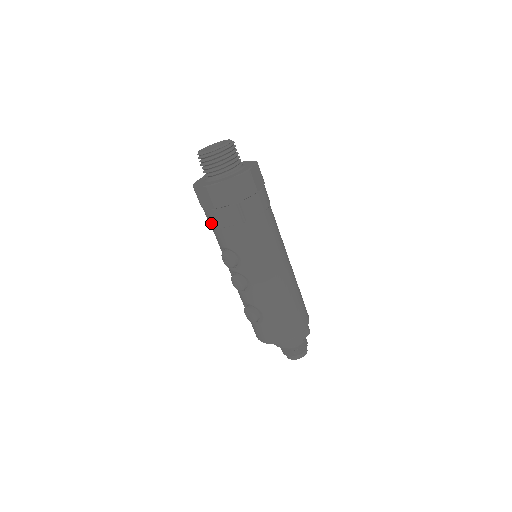
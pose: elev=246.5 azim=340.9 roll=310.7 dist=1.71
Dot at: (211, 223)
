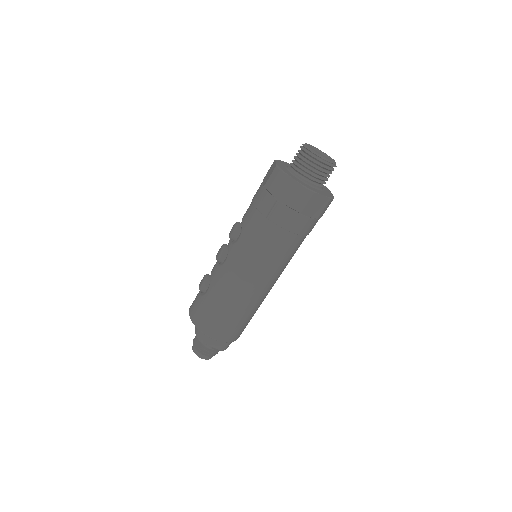
Dot at: occluded
